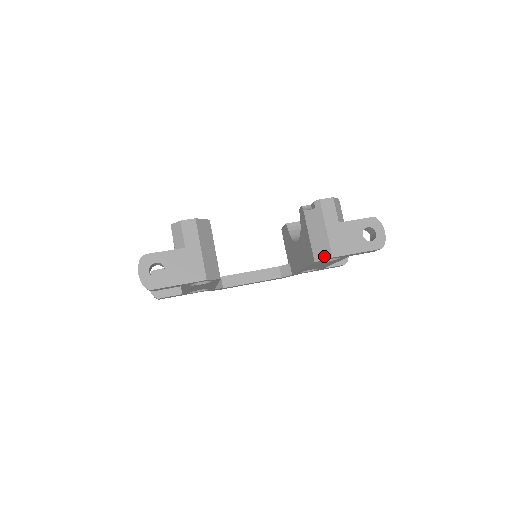
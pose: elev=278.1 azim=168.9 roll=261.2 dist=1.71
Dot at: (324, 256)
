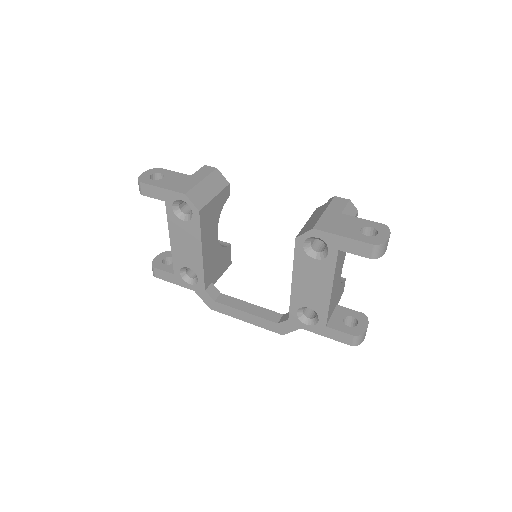
Dot at: (307, 230)
